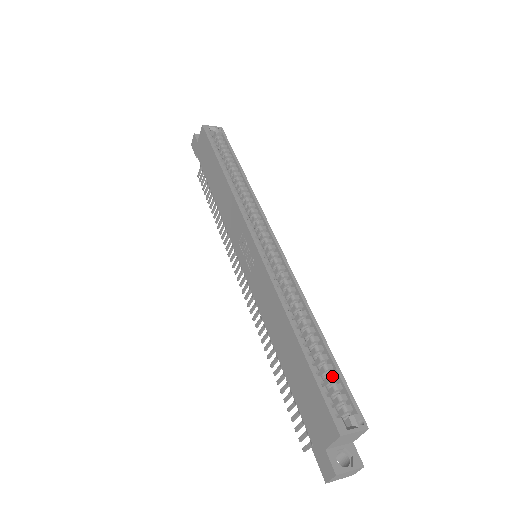
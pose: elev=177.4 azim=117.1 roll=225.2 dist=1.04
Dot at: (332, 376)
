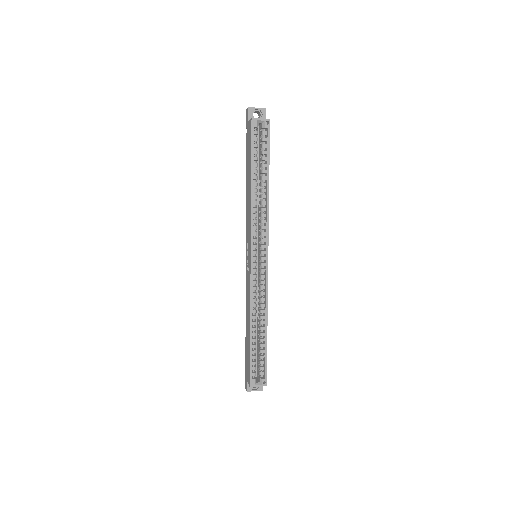
Dot at: (261, 357)
